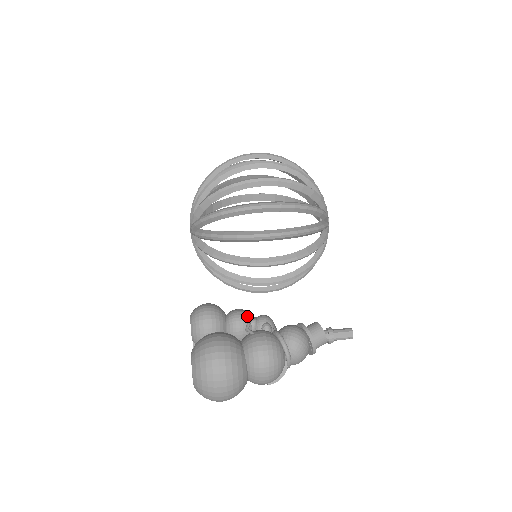
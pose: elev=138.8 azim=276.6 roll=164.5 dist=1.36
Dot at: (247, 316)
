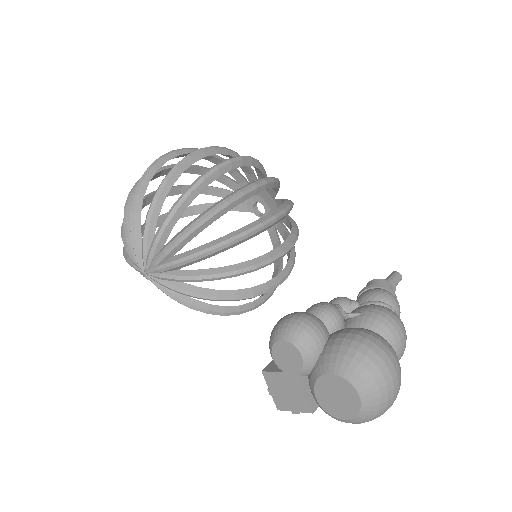
Dot at: (332, 304)
